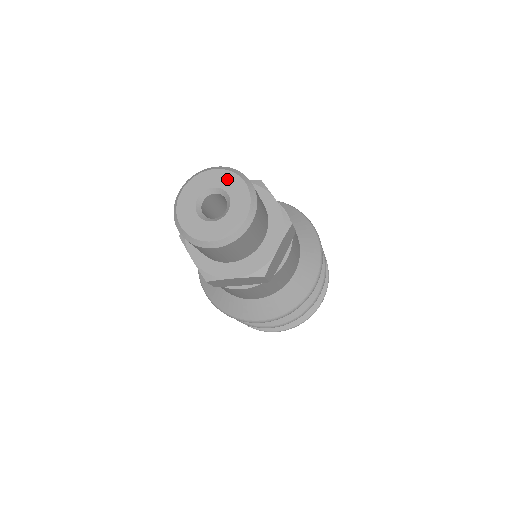
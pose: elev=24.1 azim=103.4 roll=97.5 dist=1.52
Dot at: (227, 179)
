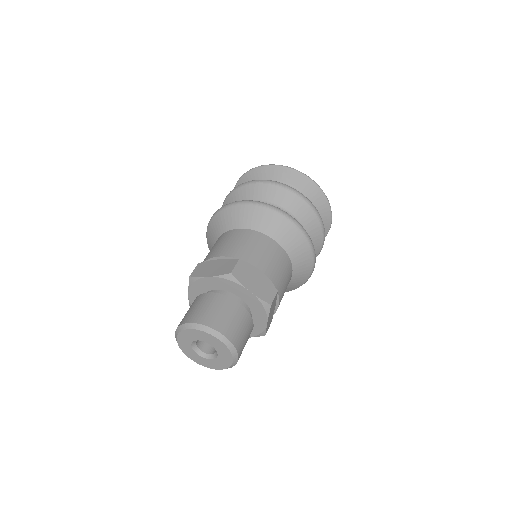
Dot at: (205, 337)
